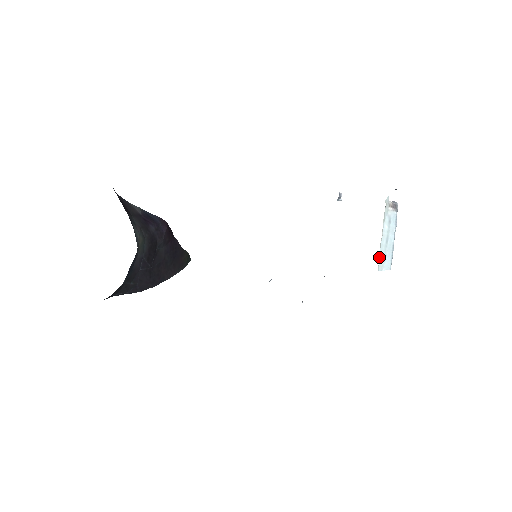
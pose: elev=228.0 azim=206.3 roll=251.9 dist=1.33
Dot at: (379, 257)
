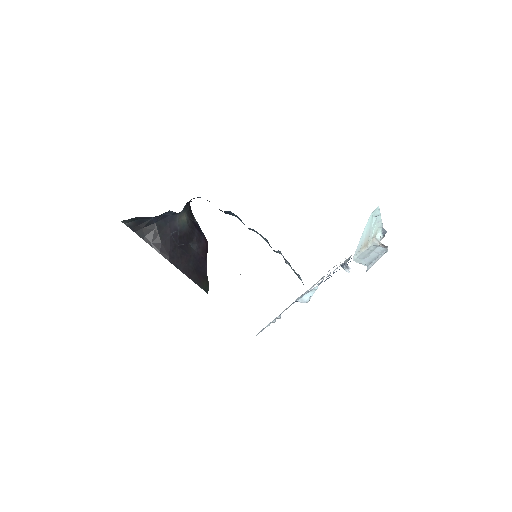
Dot at: (357, 256)
